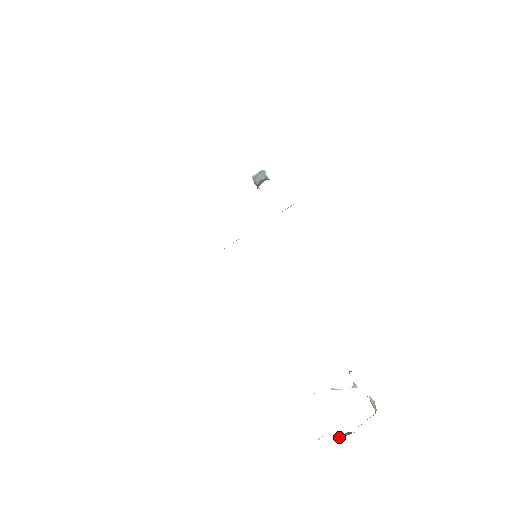
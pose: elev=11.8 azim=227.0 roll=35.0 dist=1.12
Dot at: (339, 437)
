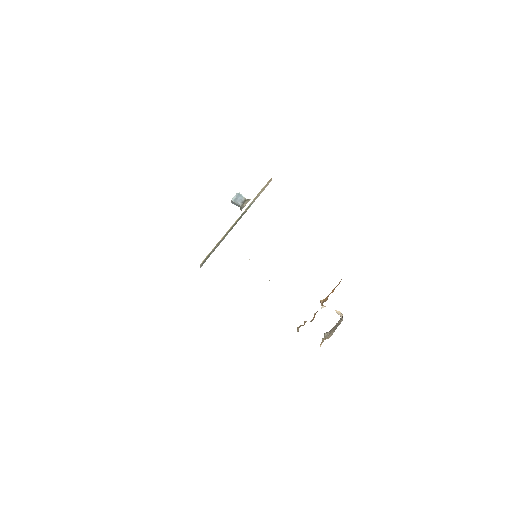
Dot at: (323, 338)
